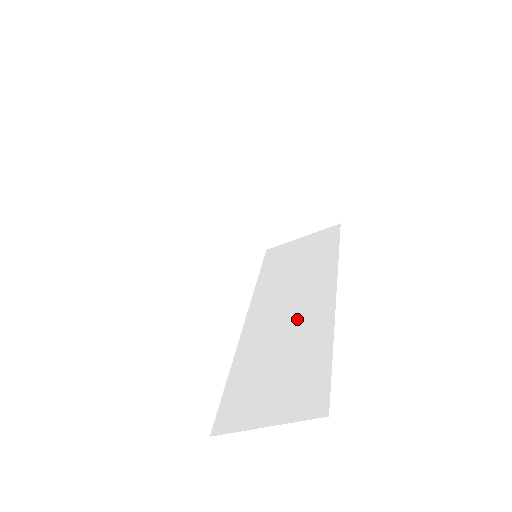
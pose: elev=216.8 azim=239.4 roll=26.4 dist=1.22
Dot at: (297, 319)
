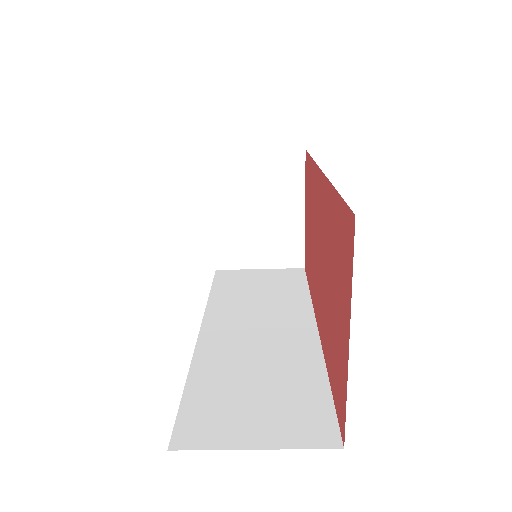
Dot at: (273, 341)
